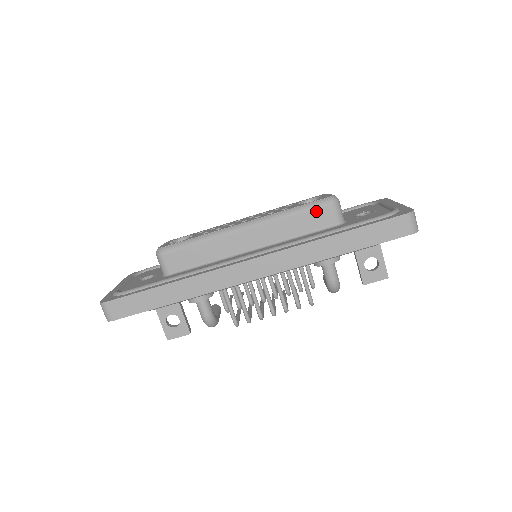
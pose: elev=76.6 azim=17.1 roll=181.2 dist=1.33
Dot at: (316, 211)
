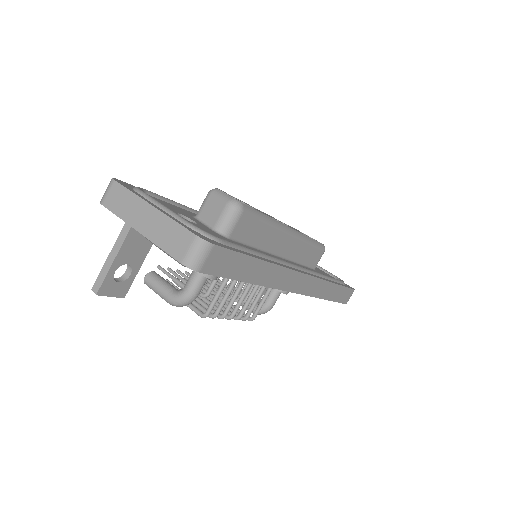
Dot at: (318, 251)
